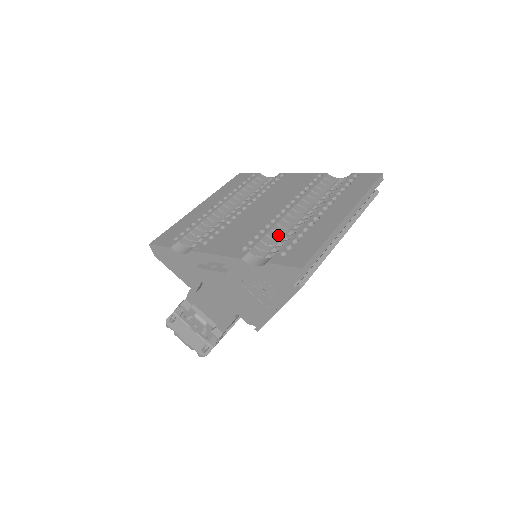
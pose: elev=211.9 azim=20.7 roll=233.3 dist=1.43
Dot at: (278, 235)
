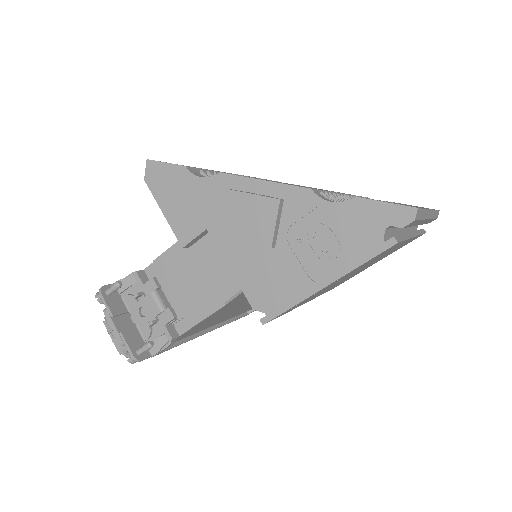
Dot at: occluded
